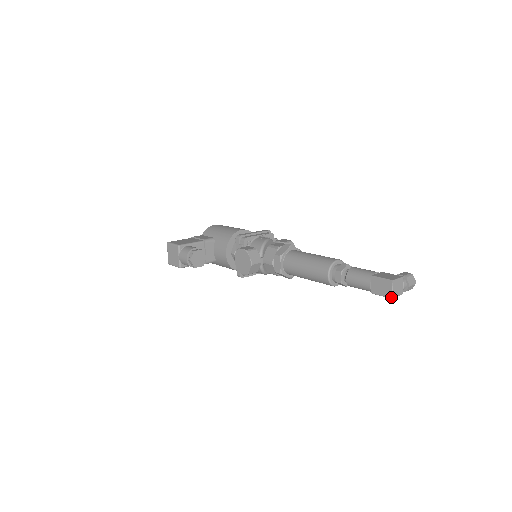
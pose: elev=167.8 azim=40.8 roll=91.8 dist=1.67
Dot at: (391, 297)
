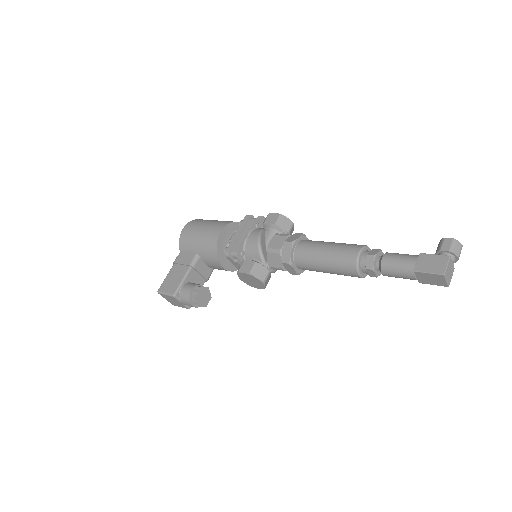
Dot at: (447, 286)
